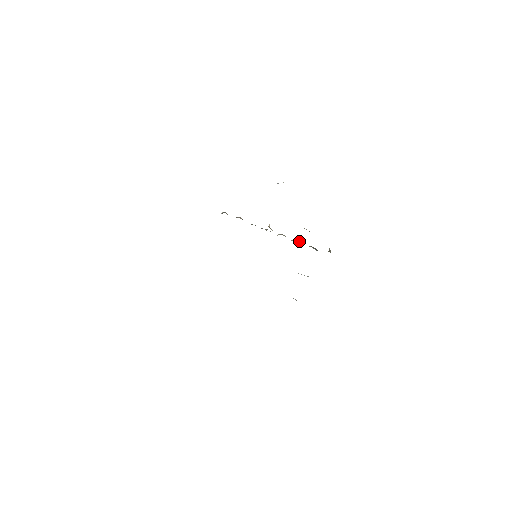
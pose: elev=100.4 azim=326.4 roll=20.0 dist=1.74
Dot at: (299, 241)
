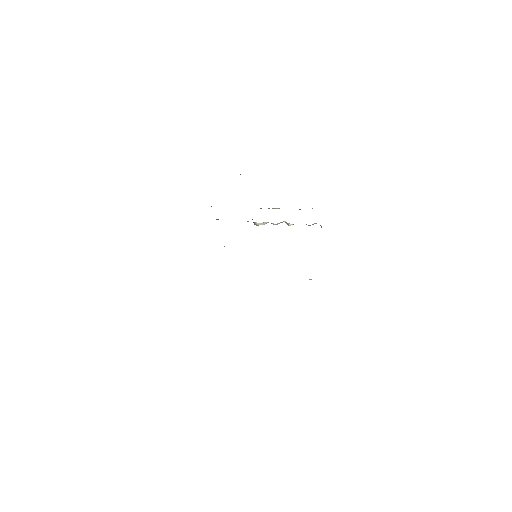
Dot at: (288, 225)
